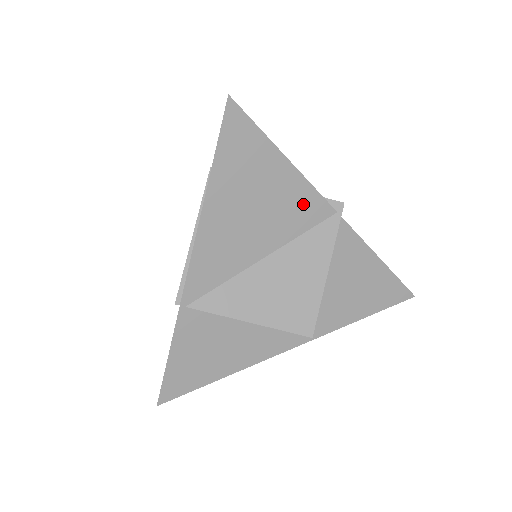
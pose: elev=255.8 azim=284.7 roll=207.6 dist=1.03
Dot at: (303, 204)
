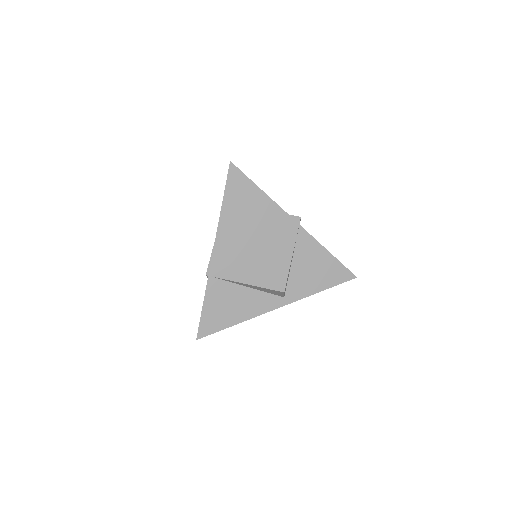
Dot at: (276, 217)
